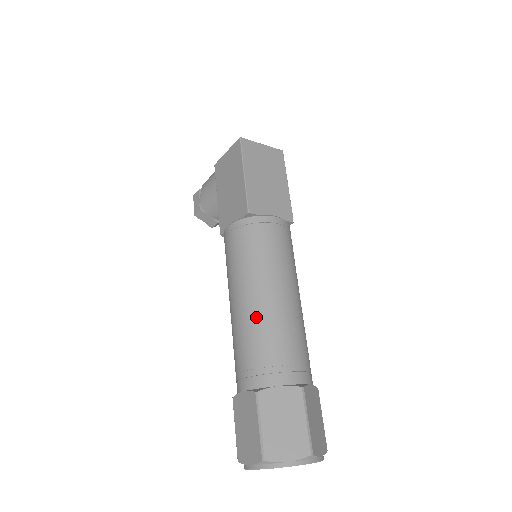
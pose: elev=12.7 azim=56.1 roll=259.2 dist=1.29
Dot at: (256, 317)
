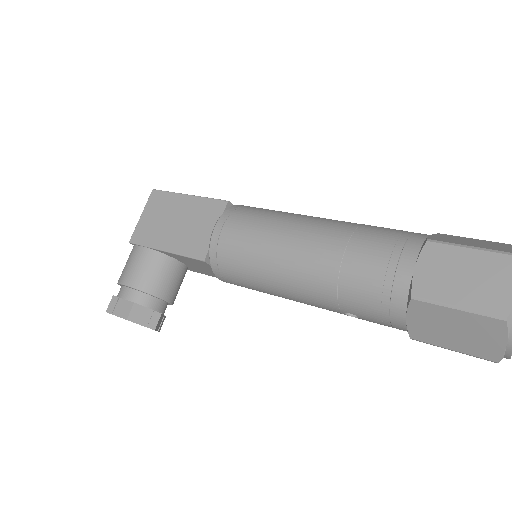
Dot at: (338, 226)
